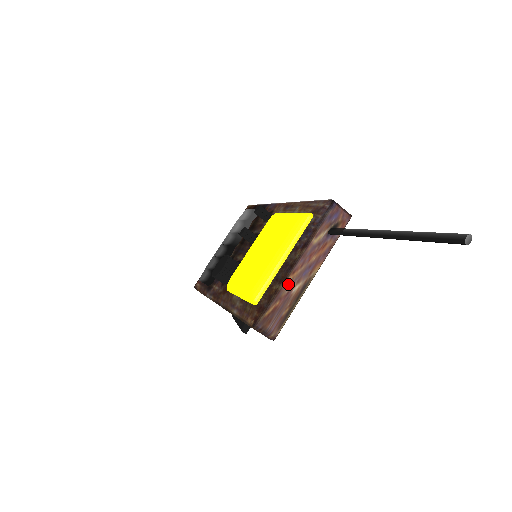
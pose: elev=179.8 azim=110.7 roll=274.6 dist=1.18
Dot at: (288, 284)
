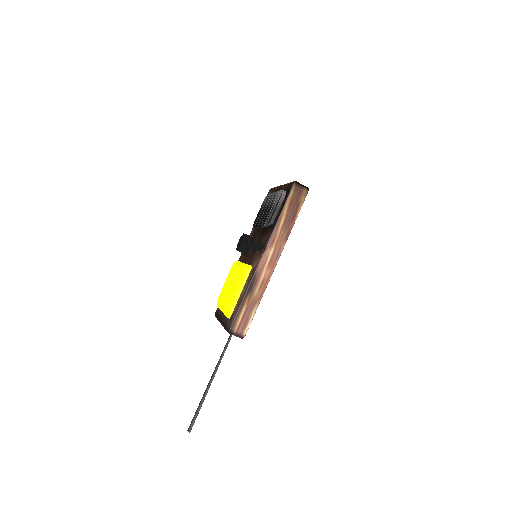
Dot at: occluded
